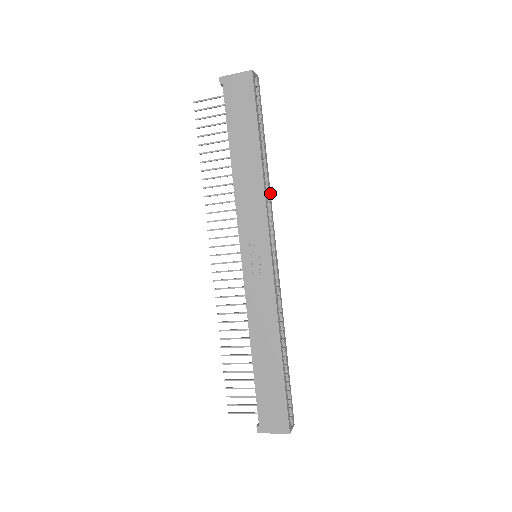
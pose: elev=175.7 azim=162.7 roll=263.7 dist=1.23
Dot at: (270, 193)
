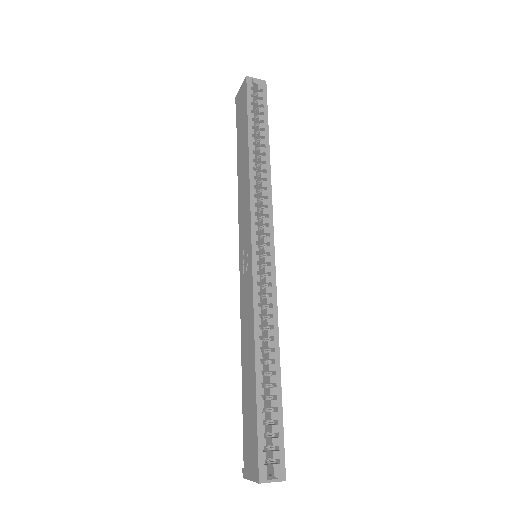
Dot at: (270, 186)
